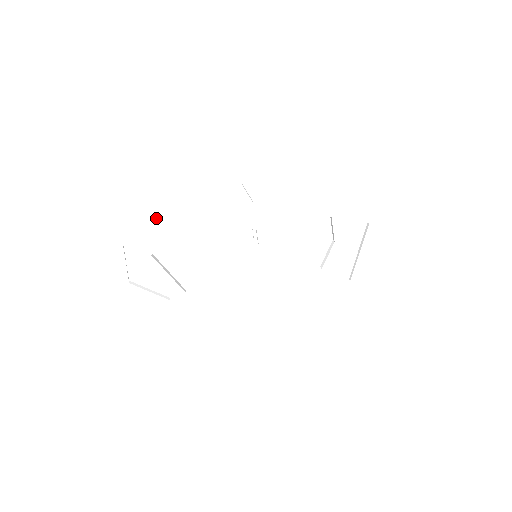
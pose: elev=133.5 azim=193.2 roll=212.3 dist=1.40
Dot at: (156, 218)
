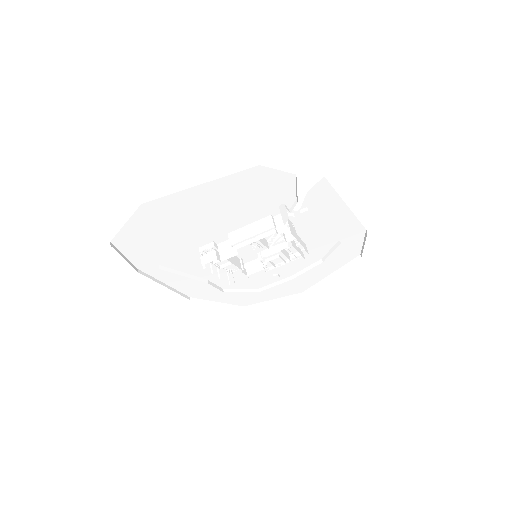
Dot at: (200, 192)
